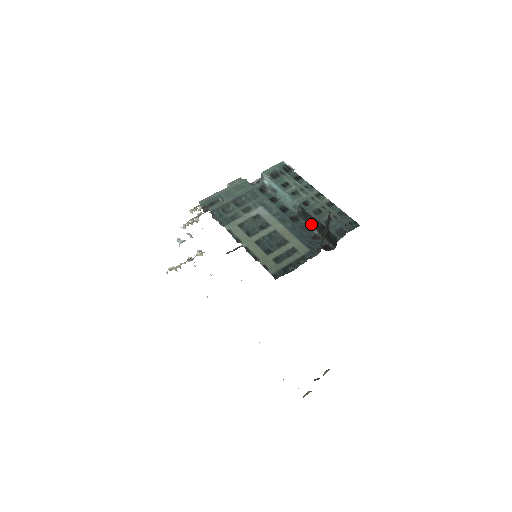
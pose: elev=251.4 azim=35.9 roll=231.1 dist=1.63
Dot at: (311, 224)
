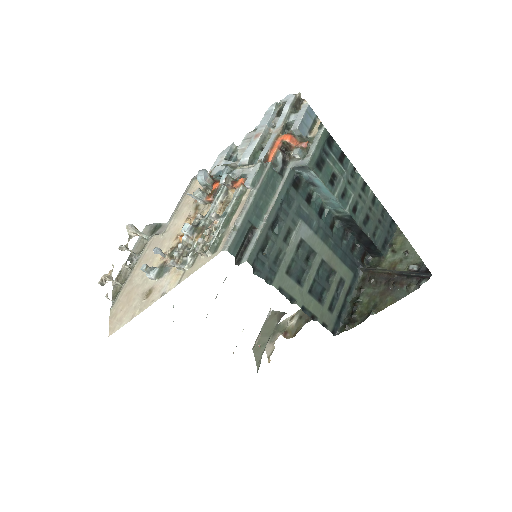
Dot at: (351, 232)
